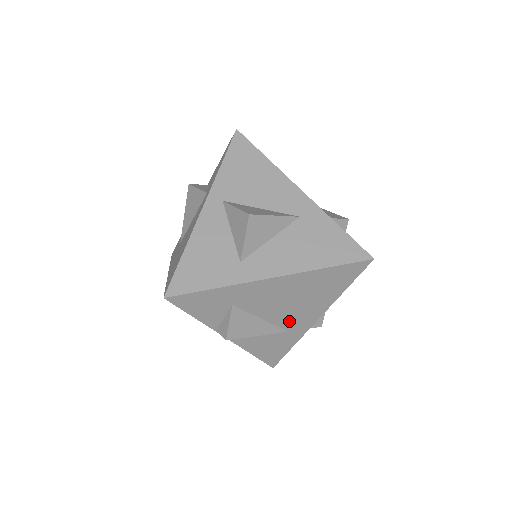
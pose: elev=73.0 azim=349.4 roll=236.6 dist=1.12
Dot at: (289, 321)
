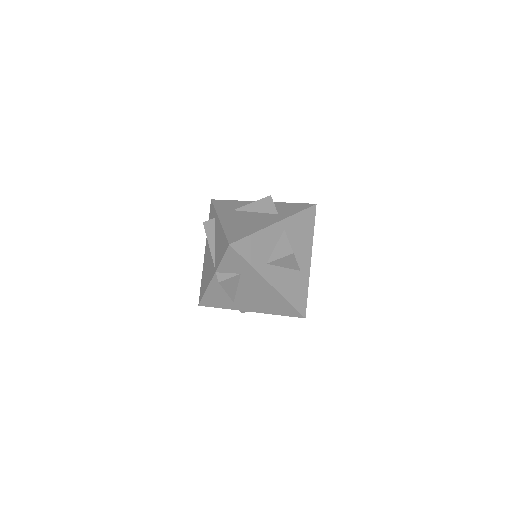
Dot at: (242, 300)
